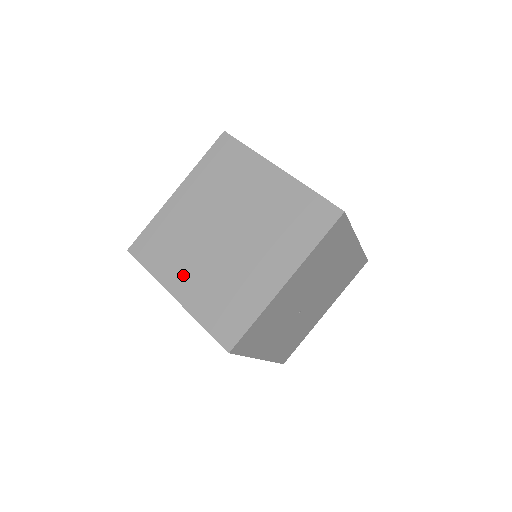
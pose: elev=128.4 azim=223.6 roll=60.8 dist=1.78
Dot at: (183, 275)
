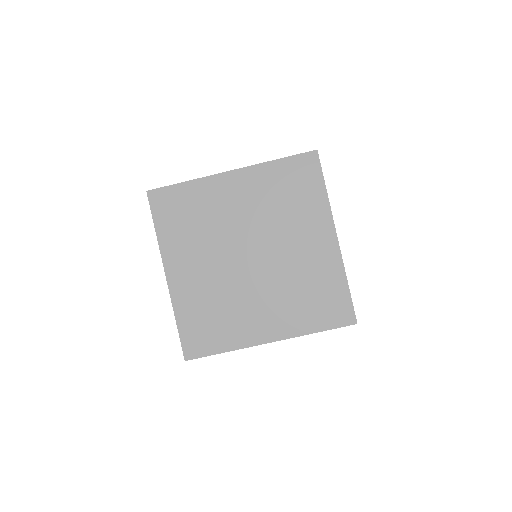
Dot at: (256, 321)
